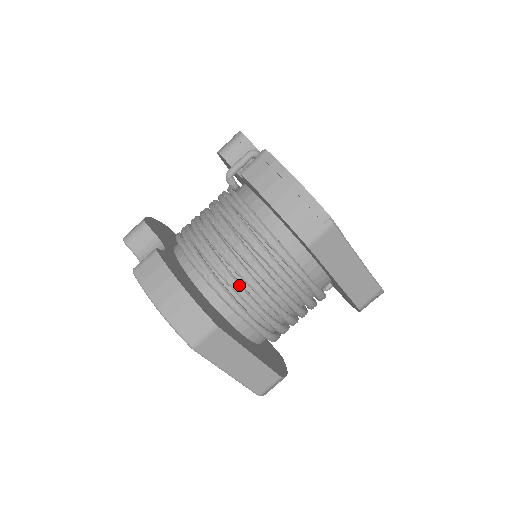
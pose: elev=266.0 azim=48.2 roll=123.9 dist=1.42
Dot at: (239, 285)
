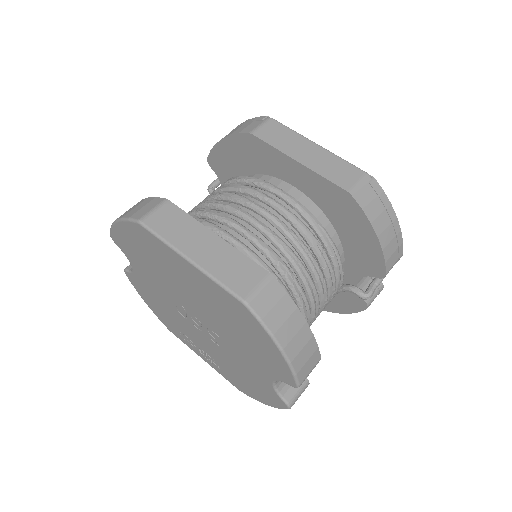
Dot at: (207, 209)
